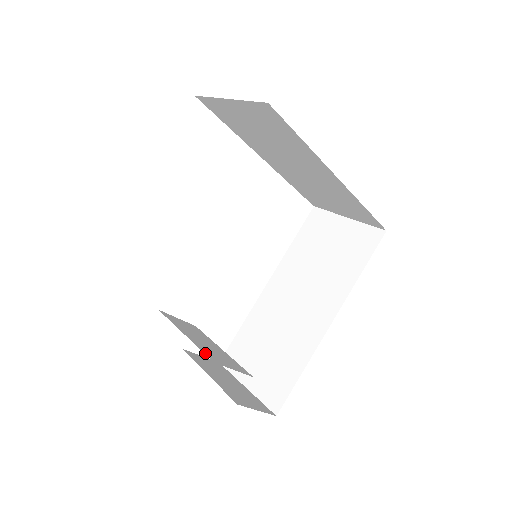
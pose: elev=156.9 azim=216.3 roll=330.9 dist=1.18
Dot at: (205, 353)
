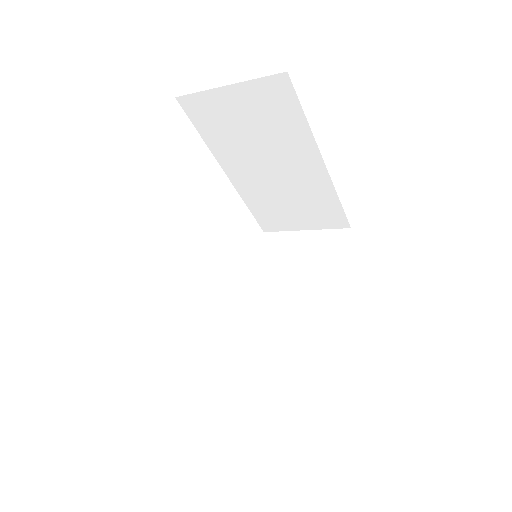
Dot at: occluded
